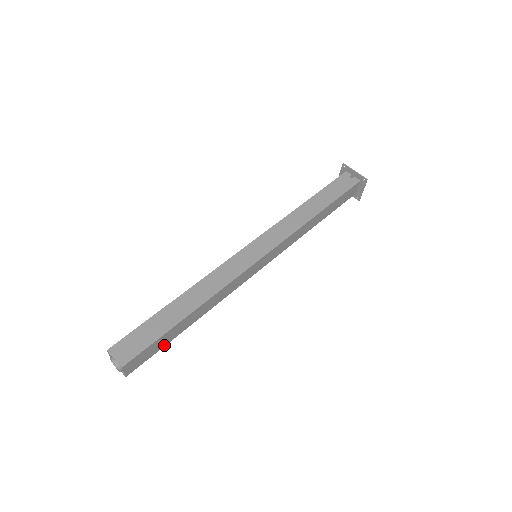
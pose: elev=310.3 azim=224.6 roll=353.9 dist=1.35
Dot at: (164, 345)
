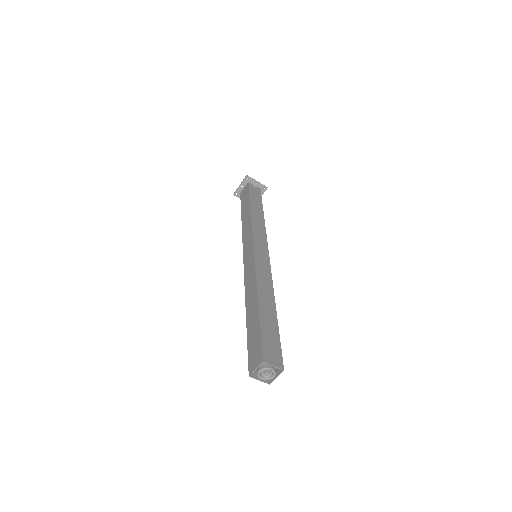
Dot at: occluded
